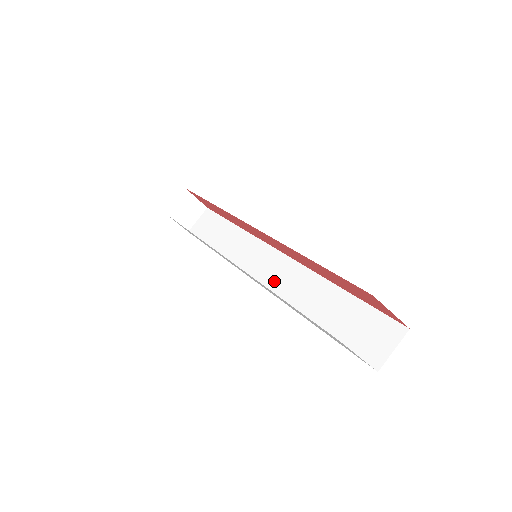
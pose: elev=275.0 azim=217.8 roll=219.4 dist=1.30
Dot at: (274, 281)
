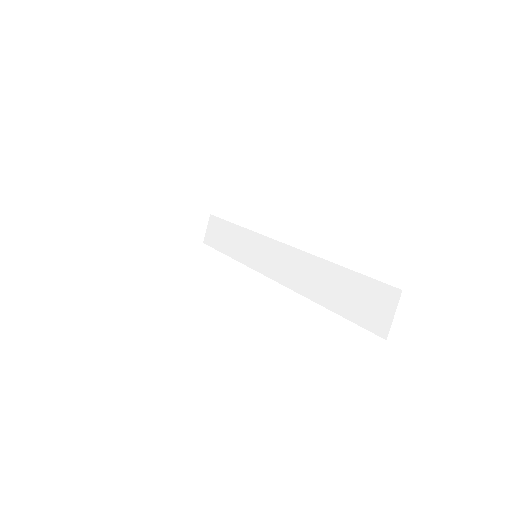
Dot at: (281, 272)
